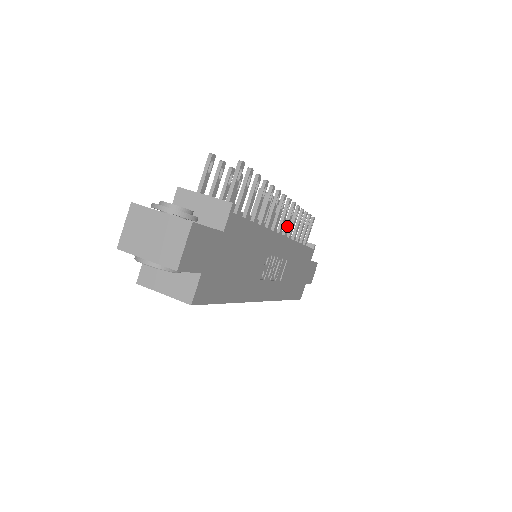
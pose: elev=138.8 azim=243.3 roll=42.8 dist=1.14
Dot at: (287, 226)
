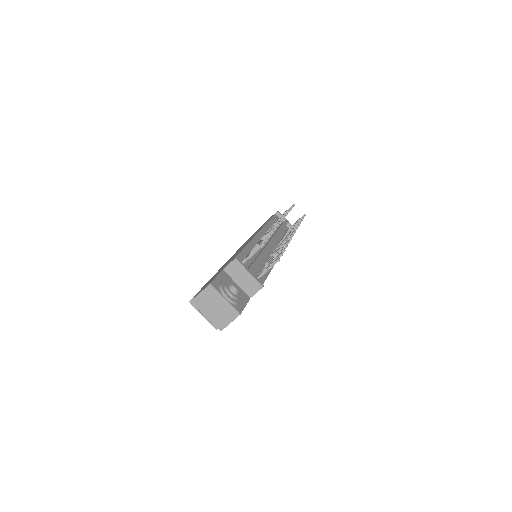
Dot at: occluded
